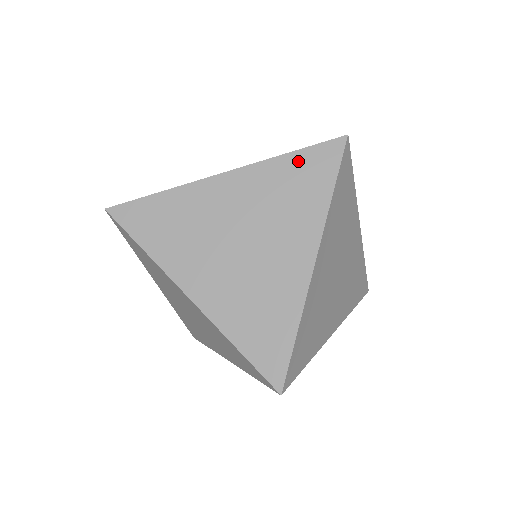
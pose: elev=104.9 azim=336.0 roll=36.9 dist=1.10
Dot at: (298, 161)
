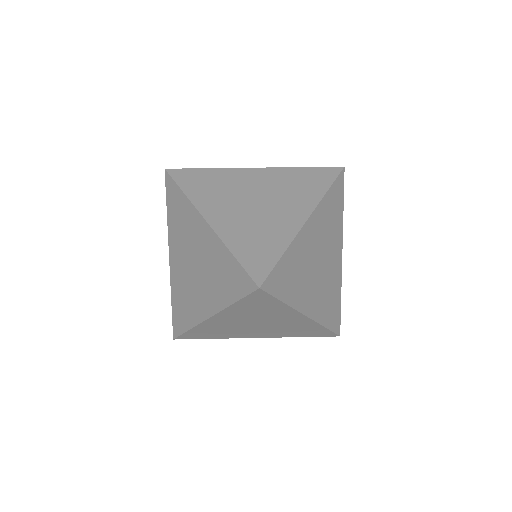
Dot at: (308, 172)
